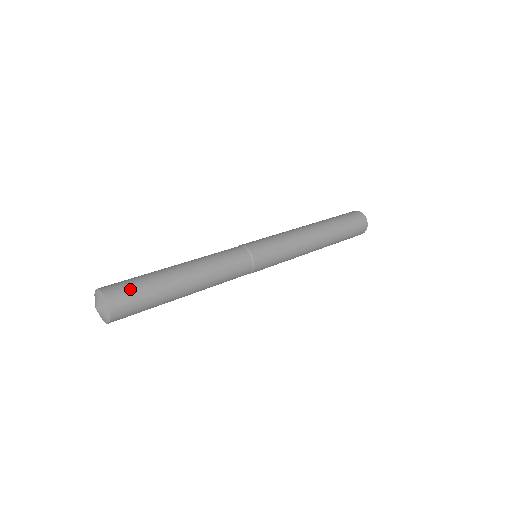
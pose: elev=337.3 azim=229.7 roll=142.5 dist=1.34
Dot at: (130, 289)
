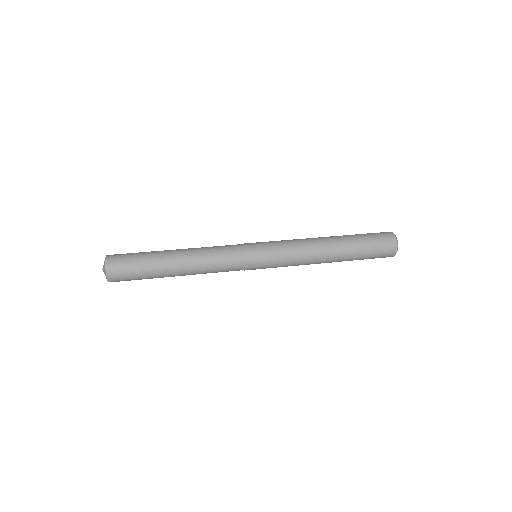
Dot at: (126, 258)
